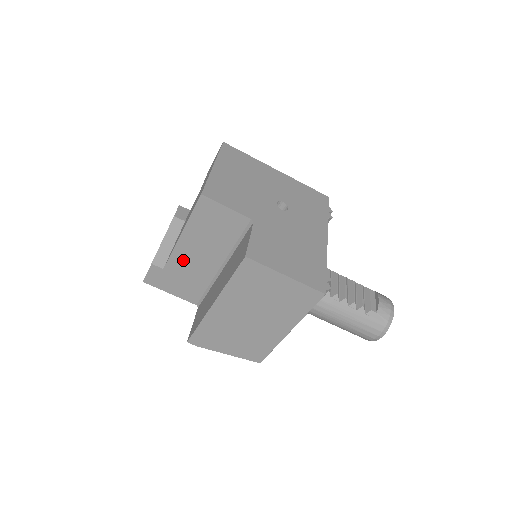
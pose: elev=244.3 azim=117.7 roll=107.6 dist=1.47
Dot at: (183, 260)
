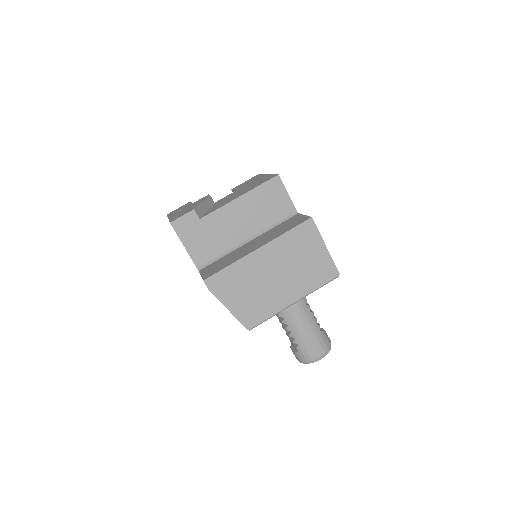
Dot at: (223, 219)
